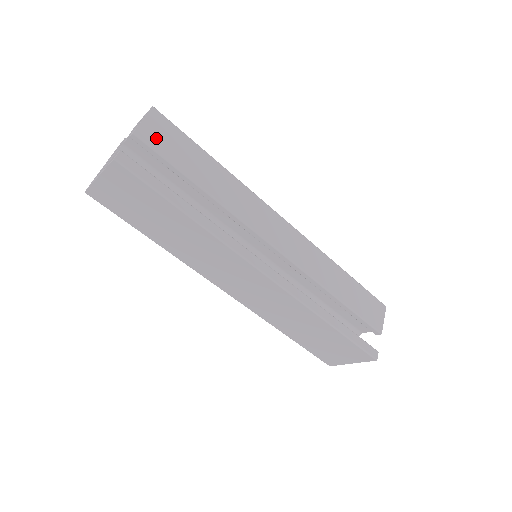
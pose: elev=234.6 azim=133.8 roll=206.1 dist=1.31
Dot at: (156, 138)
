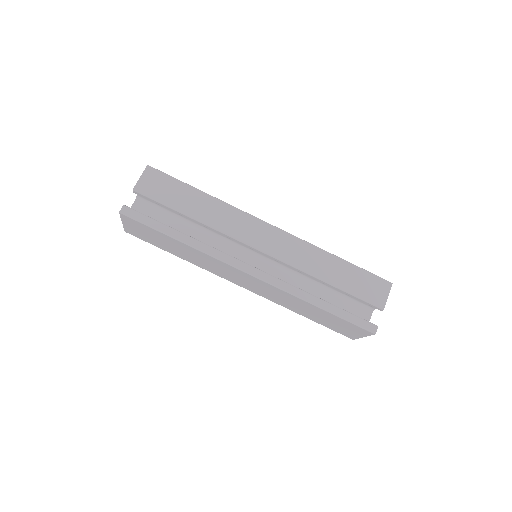
Dot at: (150, 188)
